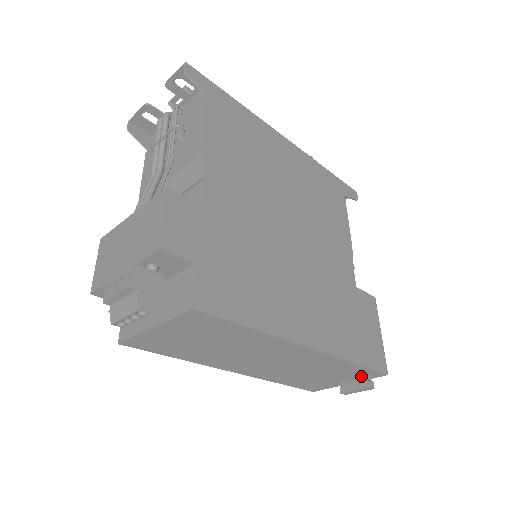
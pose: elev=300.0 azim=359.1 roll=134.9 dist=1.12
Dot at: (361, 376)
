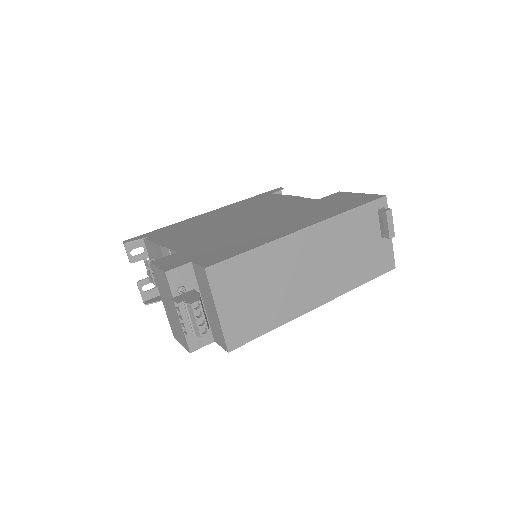
Dot at: (379, 217)
